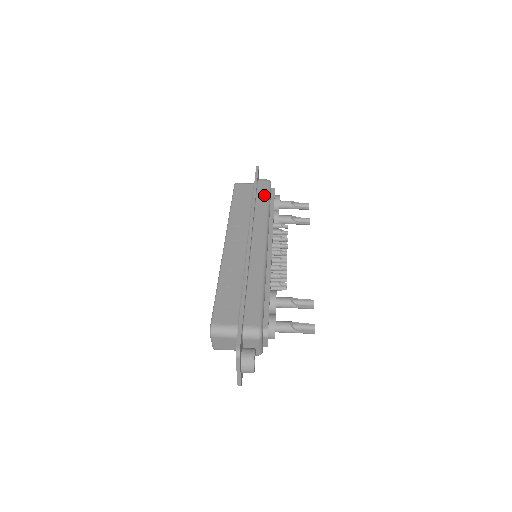
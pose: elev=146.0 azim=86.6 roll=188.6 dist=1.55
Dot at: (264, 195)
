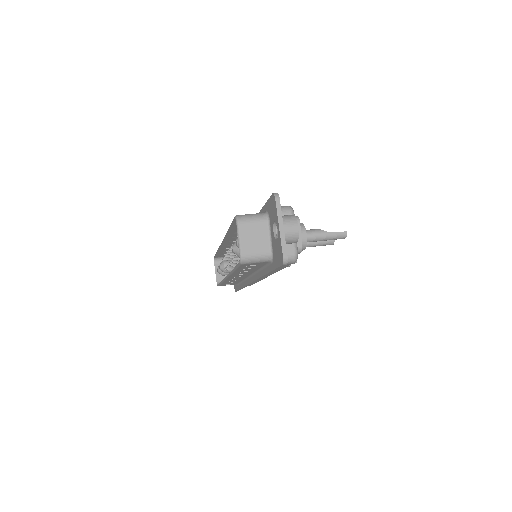
Dot at: occluded
